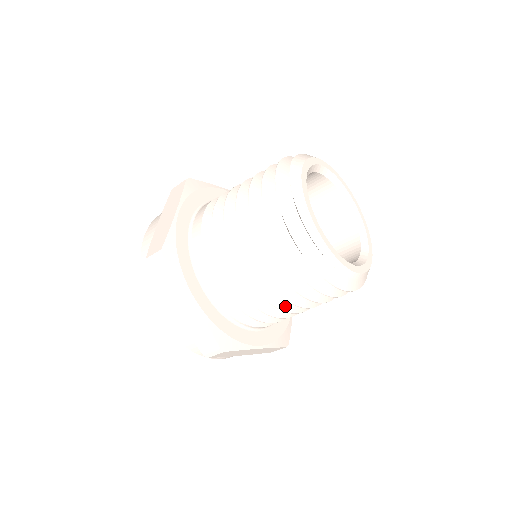
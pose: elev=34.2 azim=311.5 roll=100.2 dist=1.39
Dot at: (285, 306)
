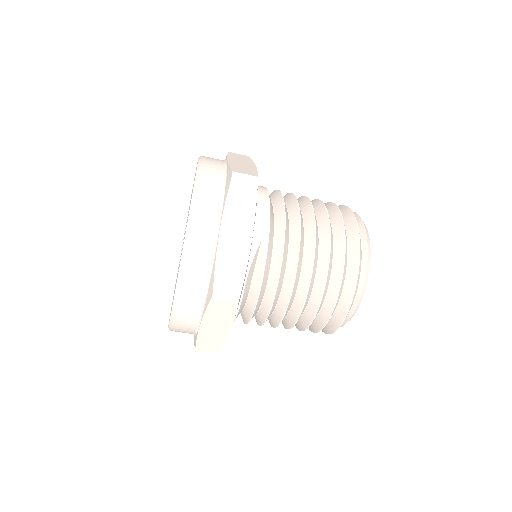
Dot at: (289, 305)
